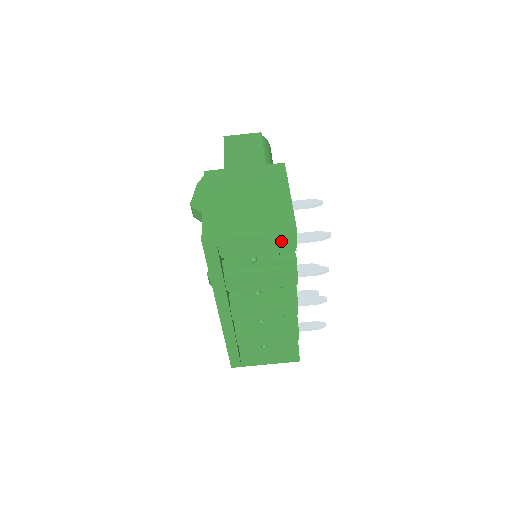
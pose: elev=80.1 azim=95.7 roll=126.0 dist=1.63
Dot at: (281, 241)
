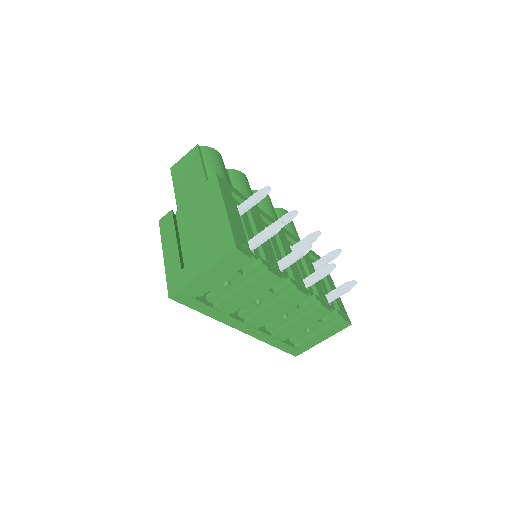
Dot at: (232, 262)
